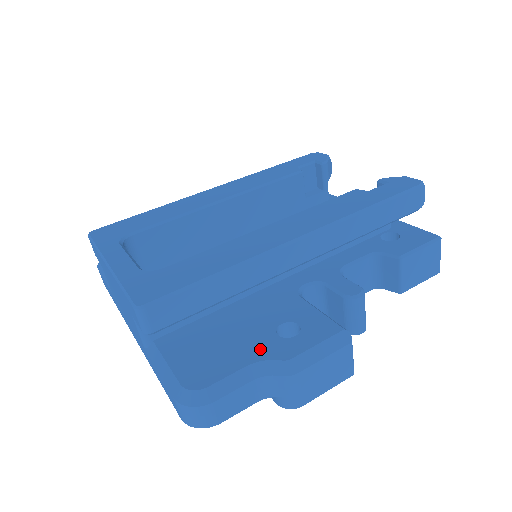
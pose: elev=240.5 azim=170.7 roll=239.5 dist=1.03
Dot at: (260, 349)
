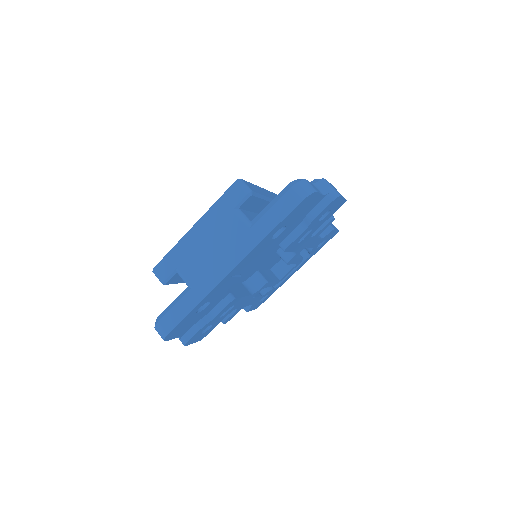
Dot at: occluded
